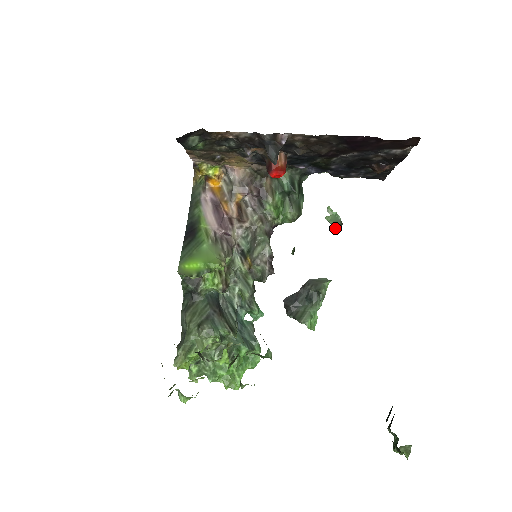
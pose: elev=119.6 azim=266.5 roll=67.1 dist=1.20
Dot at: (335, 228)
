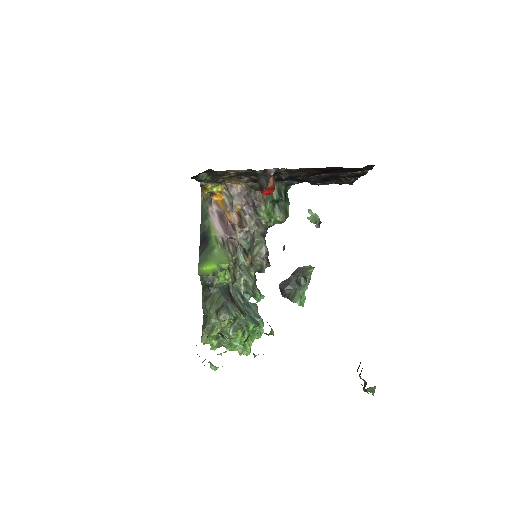
Dot at: (315, 226)
